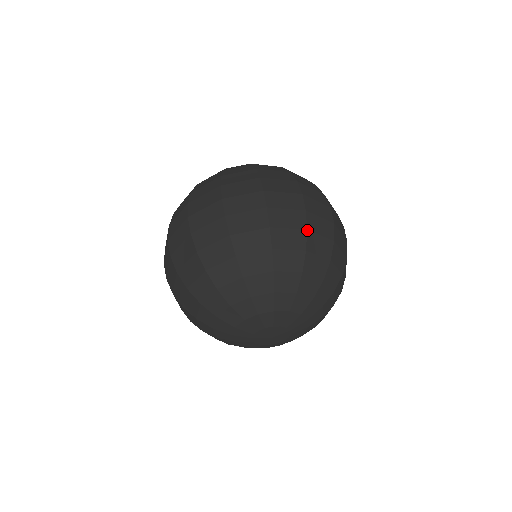
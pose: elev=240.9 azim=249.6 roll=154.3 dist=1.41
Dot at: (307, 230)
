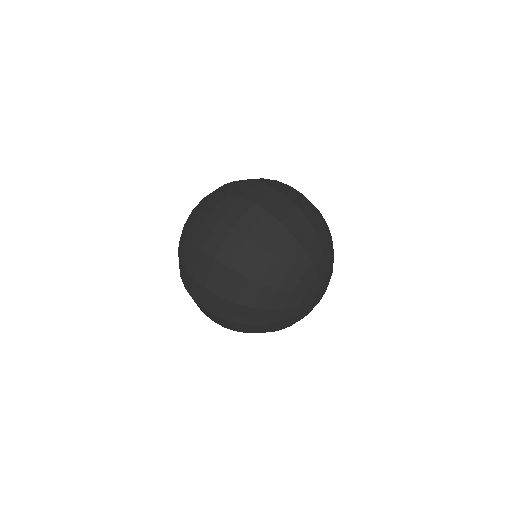
Dot at: (281, 223)
